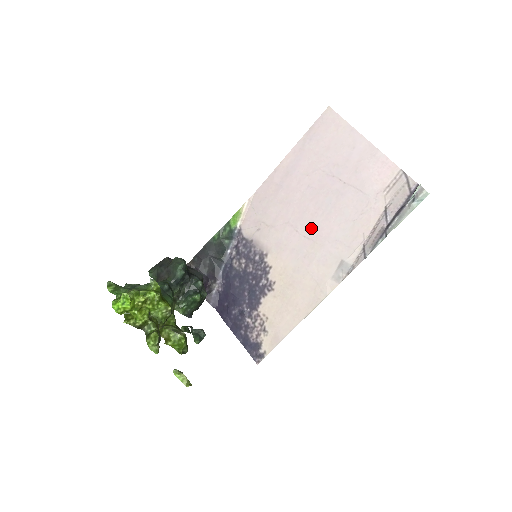
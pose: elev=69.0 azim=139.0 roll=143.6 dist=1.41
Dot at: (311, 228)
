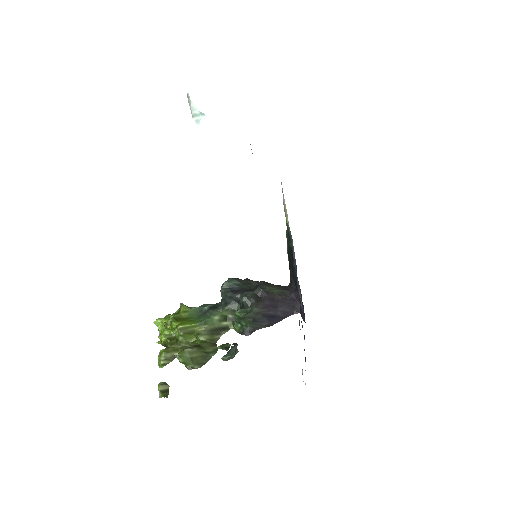
Dot at: occluded
